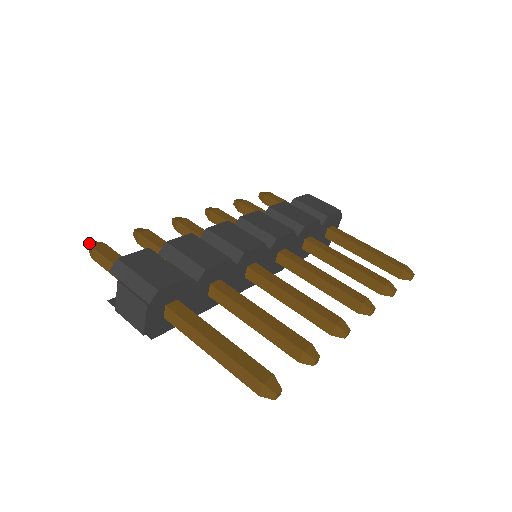
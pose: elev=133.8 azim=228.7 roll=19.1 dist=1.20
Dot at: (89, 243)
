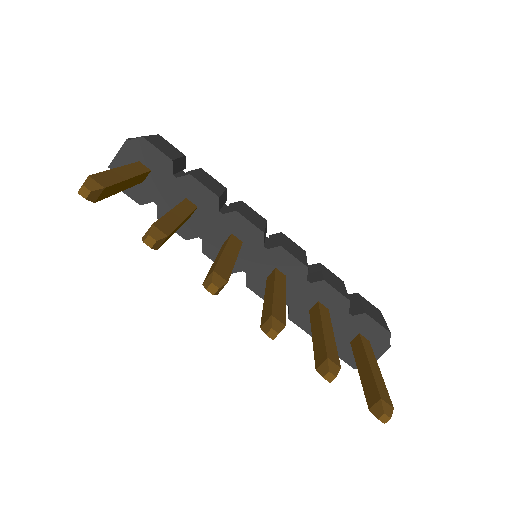
Dot at: occluded
